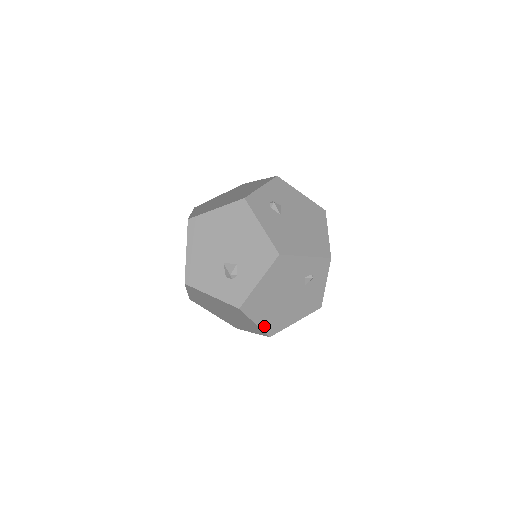
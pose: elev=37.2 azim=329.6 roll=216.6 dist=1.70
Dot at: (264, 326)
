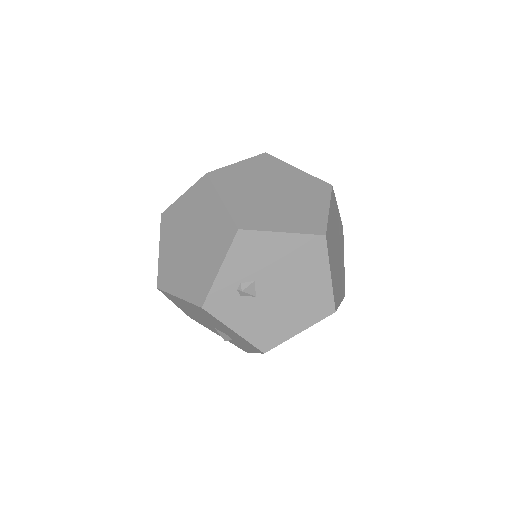
Dot at: occluded
